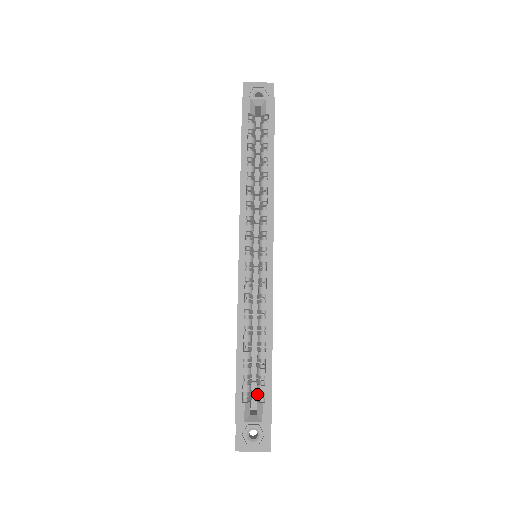
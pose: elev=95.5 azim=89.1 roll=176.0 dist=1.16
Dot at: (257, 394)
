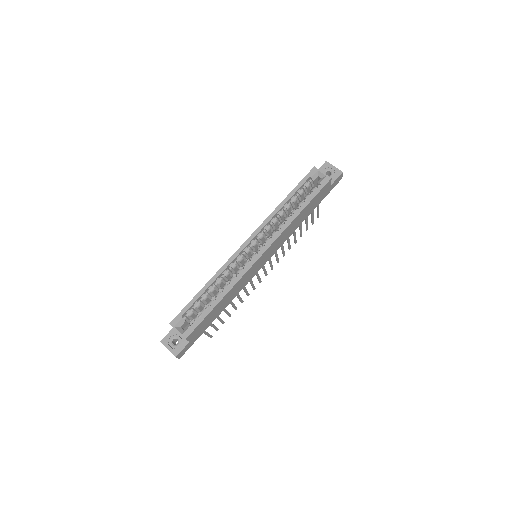
Dot at: occluded
